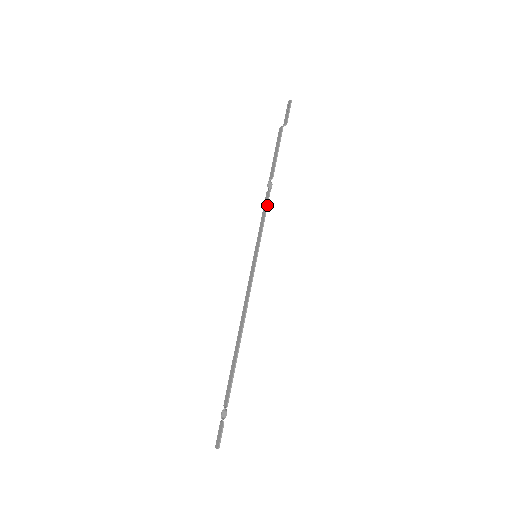
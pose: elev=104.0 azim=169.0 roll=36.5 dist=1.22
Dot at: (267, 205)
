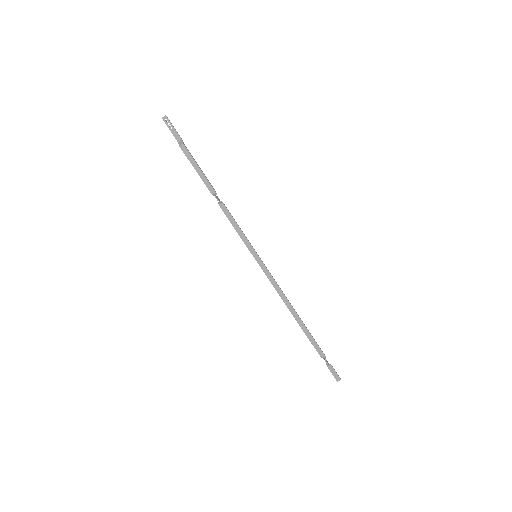
Dot at: (231, 215)
